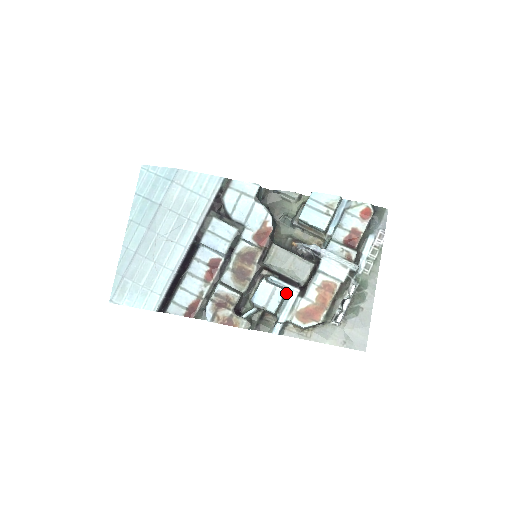
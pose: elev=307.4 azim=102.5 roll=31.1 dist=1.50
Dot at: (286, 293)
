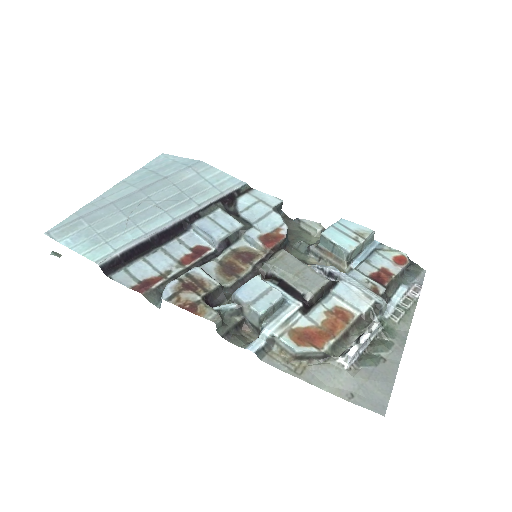
Dot at: (283, 302)
